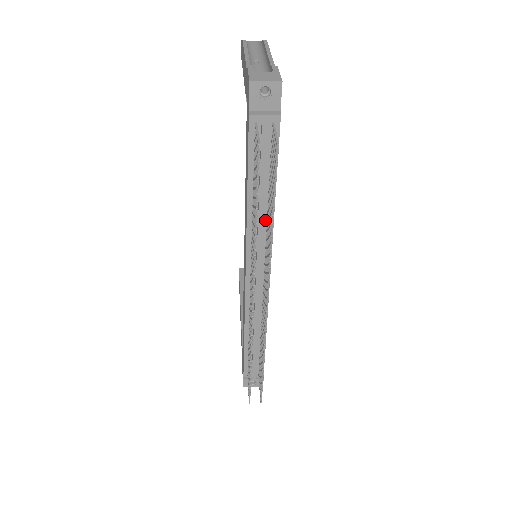
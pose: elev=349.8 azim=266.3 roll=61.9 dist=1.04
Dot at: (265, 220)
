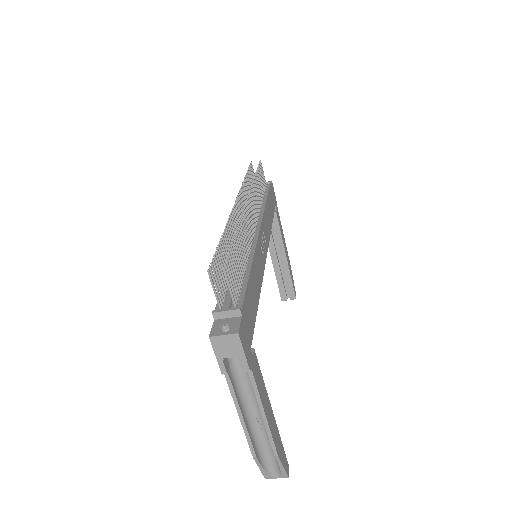
Dot at: occluded
